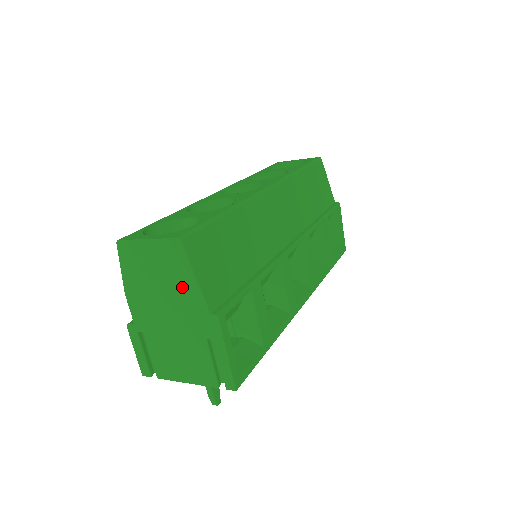
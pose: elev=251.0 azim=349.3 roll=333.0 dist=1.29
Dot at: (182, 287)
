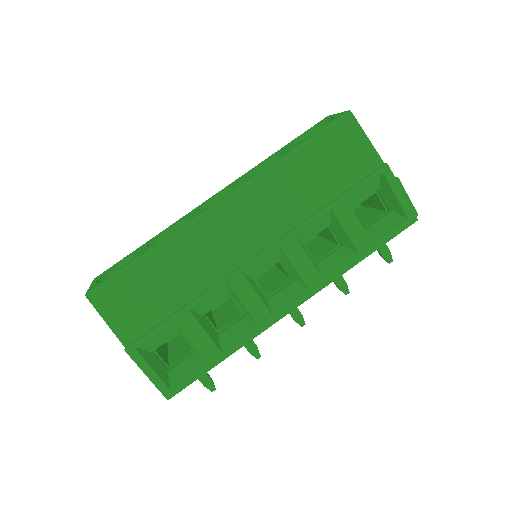
Dot at: occluded
